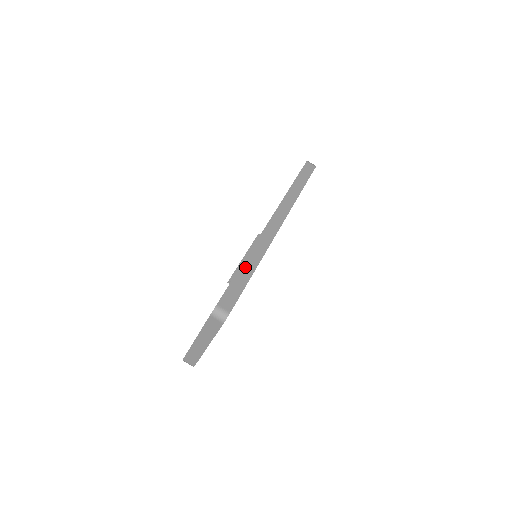
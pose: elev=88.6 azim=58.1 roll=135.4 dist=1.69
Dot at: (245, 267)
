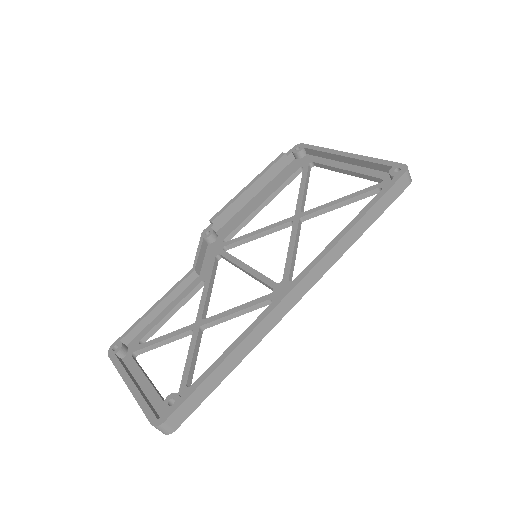
Dot at: (224, 366)
